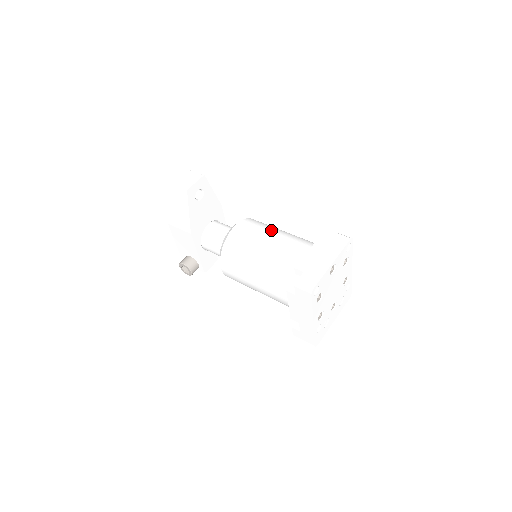
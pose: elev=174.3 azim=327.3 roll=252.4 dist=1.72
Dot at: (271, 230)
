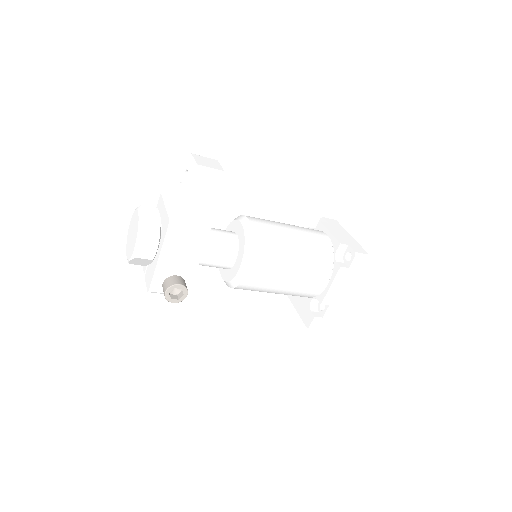
Dot at: occluded
